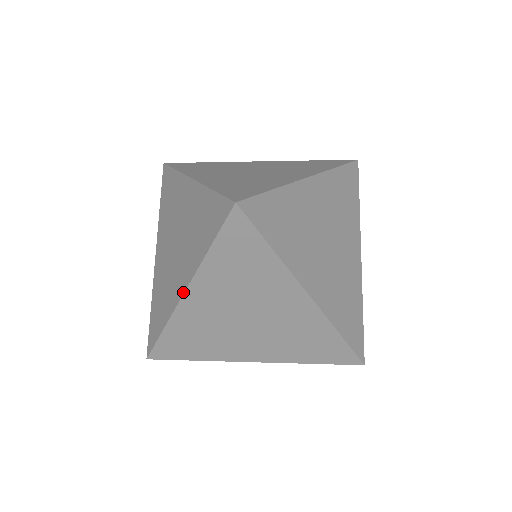
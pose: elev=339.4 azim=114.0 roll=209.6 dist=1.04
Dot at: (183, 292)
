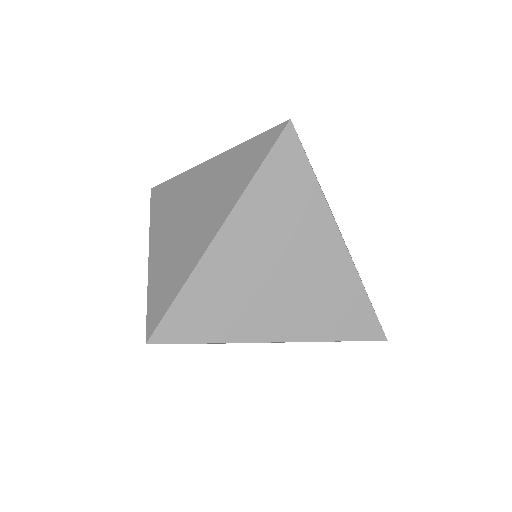
Dot at: (217, 230)
